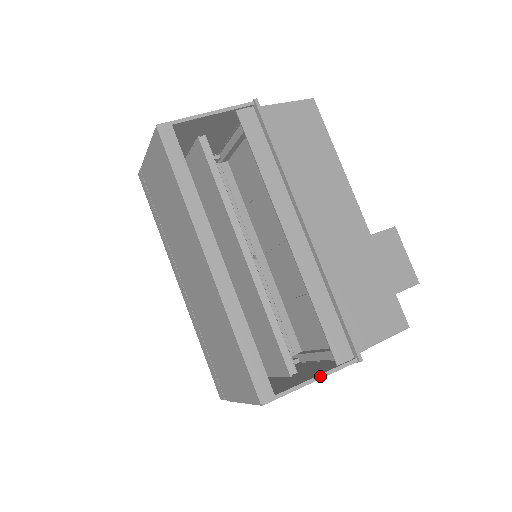
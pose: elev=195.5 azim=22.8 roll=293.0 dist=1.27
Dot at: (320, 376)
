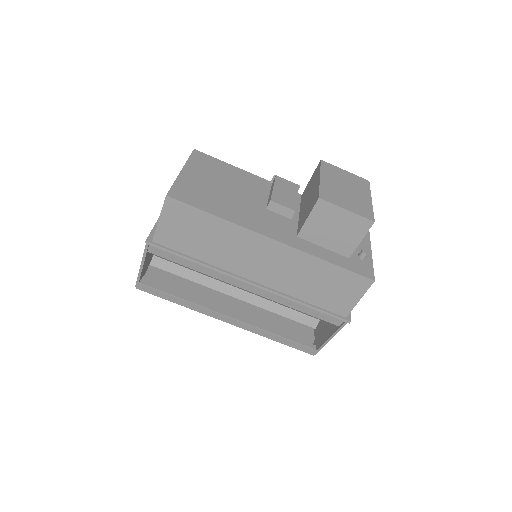
Dot at: (333, 335)
